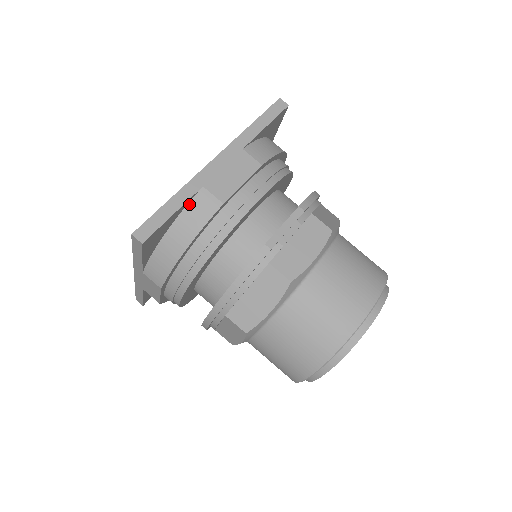
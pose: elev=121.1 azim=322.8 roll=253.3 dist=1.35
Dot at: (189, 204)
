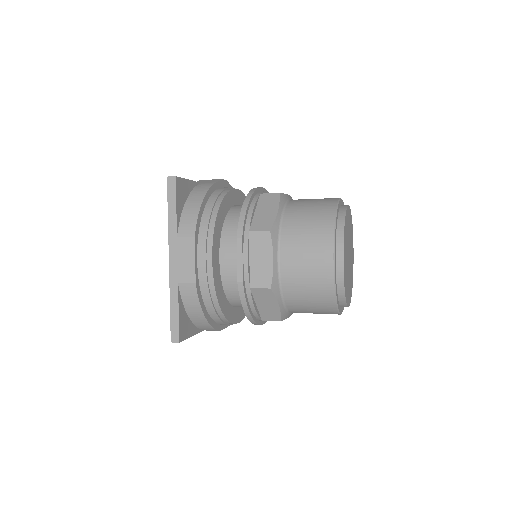
Dot at: (182, 297)
